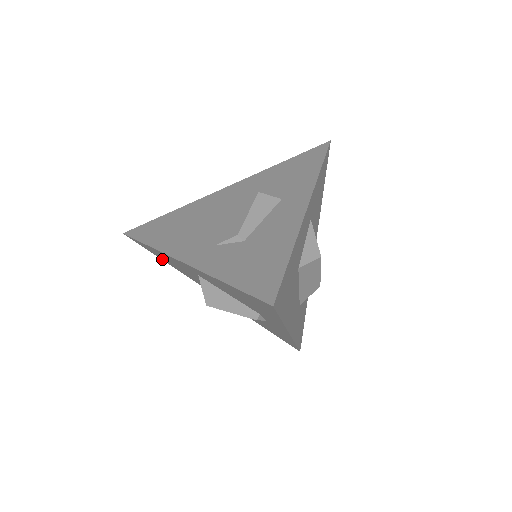
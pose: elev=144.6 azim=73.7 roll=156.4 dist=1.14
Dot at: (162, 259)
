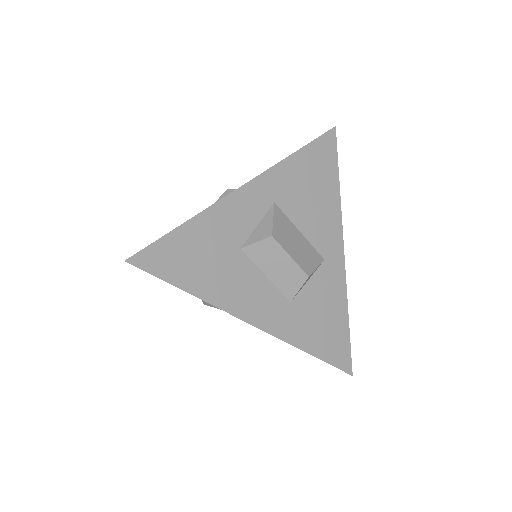
Dot at: occluded
